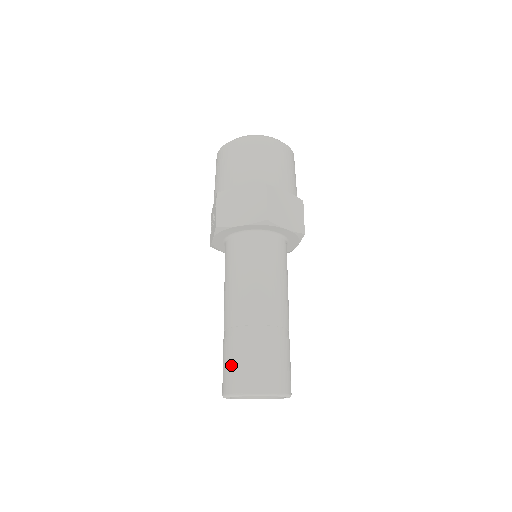
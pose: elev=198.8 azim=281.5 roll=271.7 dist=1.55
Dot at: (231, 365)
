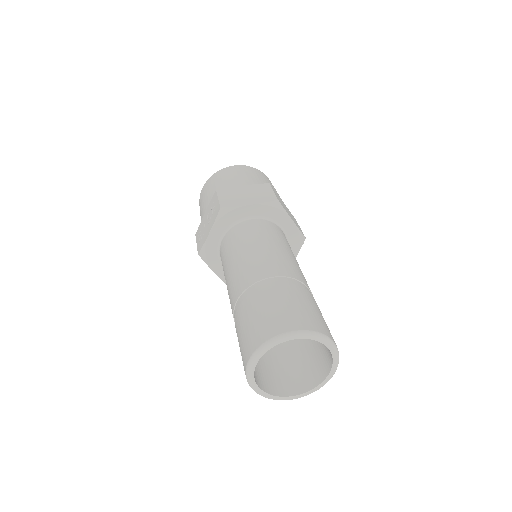
Dot at: (262, 313)
